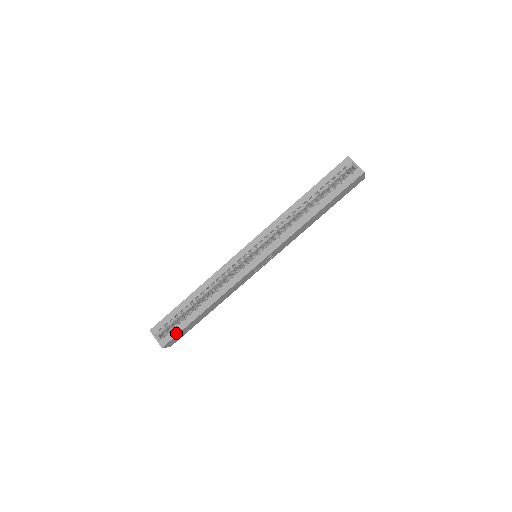
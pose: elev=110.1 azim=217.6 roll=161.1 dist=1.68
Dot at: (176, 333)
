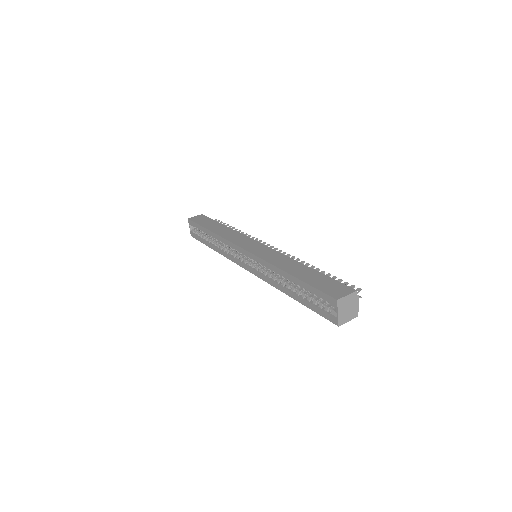
Dot at: (198, 239)
